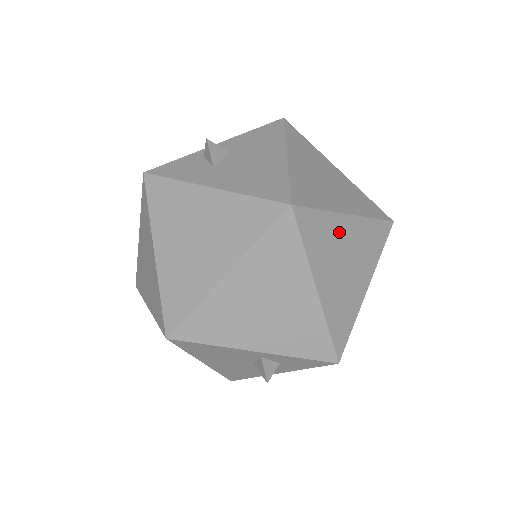
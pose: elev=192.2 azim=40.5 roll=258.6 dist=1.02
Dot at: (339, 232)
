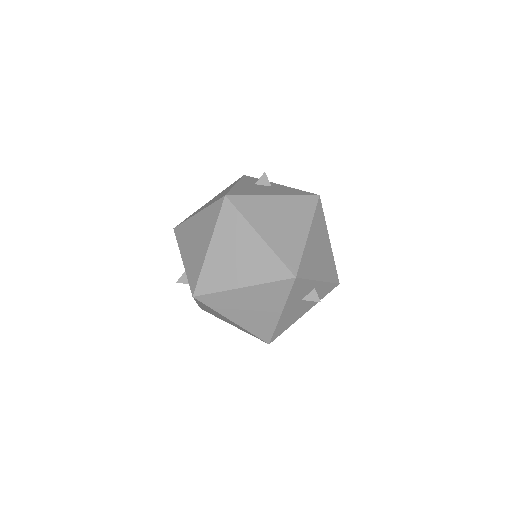
Dot at: (245, 236)
